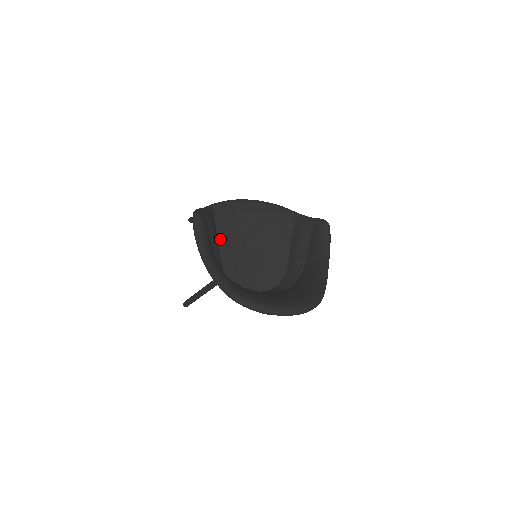
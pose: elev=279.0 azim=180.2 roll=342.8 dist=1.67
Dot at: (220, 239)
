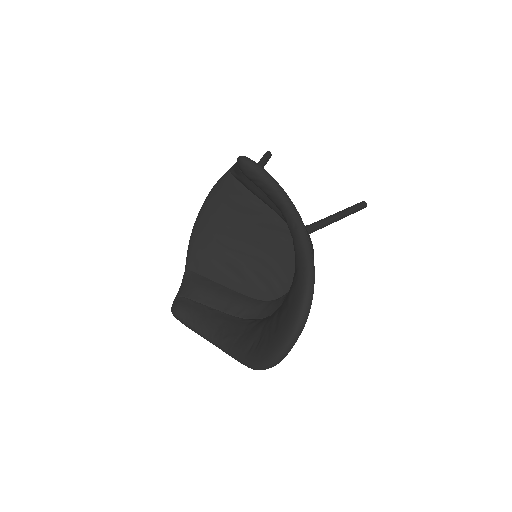
Dot at: (222, 282)
